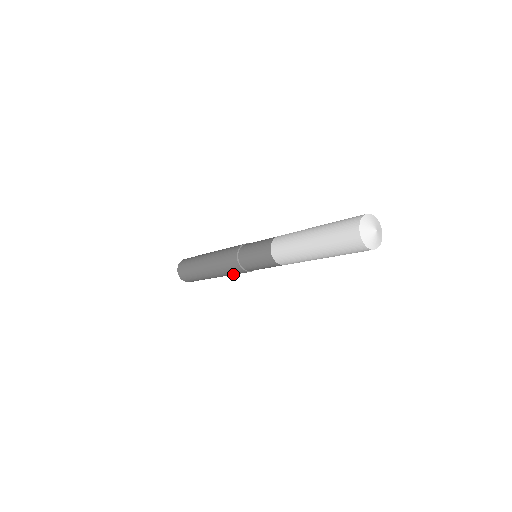
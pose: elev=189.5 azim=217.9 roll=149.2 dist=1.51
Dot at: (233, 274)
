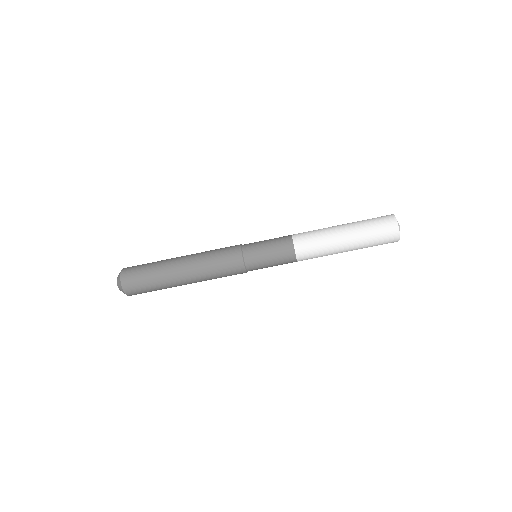
Dot at: (214, 257)
